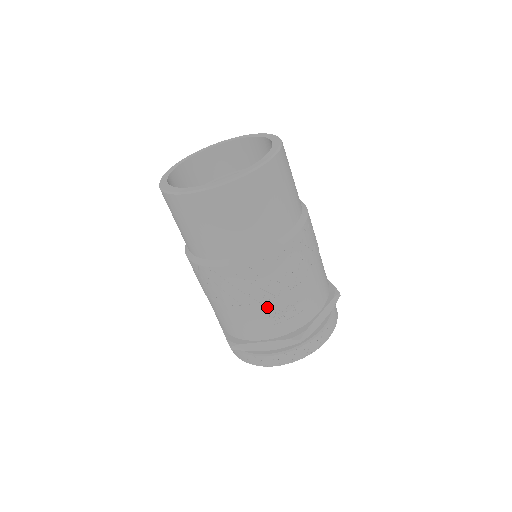
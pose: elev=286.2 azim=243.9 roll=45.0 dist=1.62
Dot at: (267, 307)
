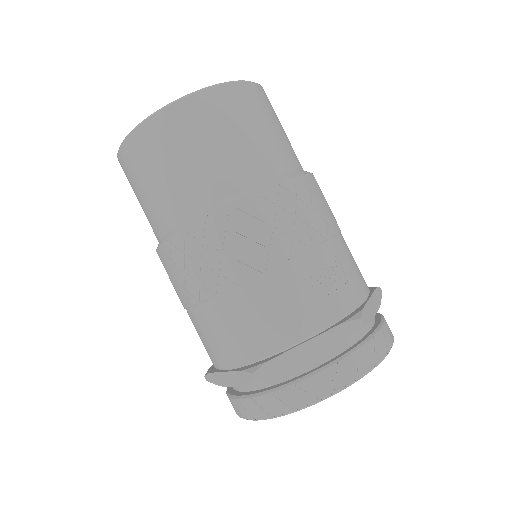
Dot at: (299, 269)
